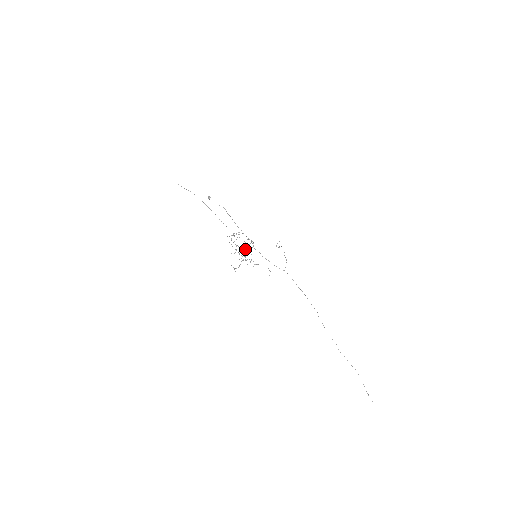
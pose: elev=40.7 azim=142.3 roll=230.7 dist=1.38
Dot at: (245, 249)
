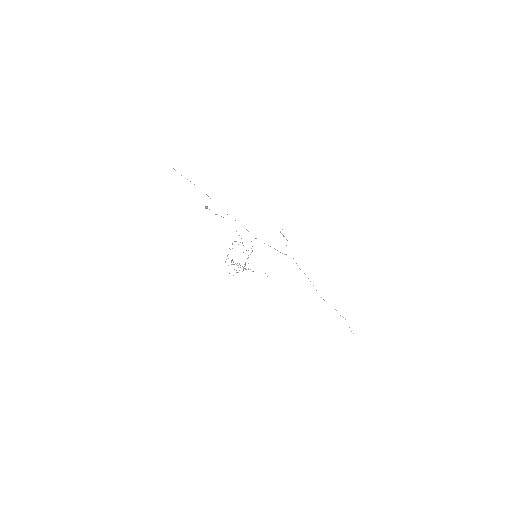
Dot at: occluded
